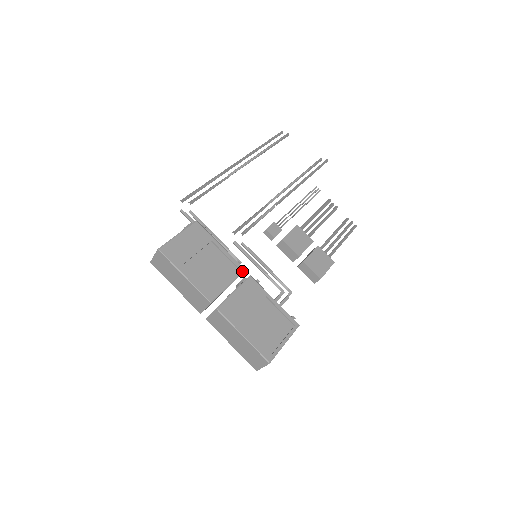
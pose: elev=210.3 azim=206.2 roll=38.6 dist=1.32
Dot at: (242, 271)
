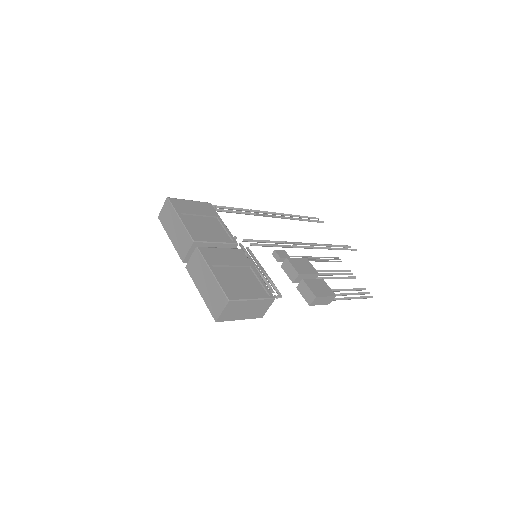
Dot at: (235, 243)
